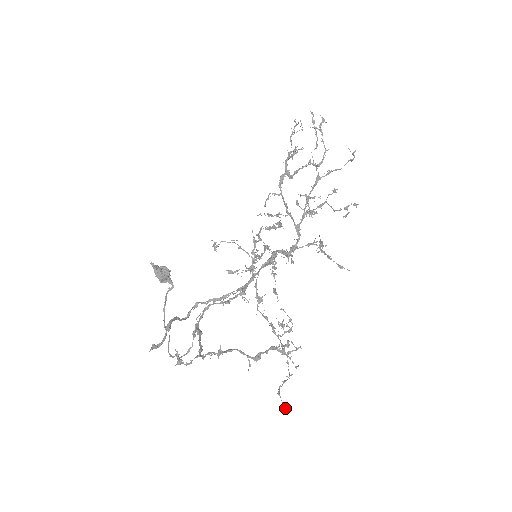
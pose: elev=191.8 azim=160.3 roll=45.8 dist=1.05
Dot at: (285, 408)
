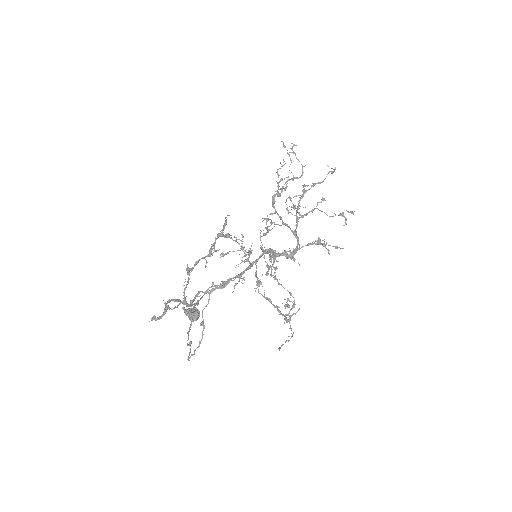
Dot at: (279, 349)
